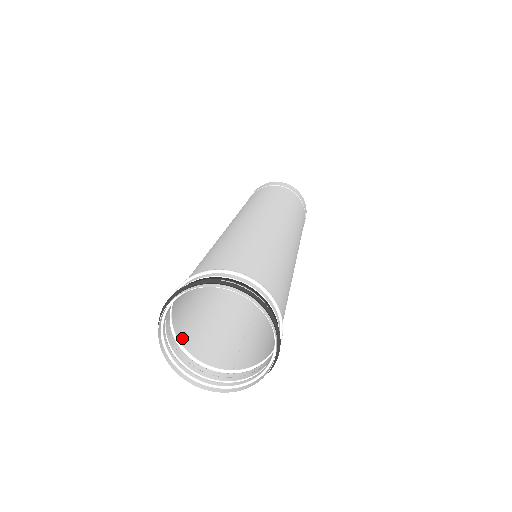
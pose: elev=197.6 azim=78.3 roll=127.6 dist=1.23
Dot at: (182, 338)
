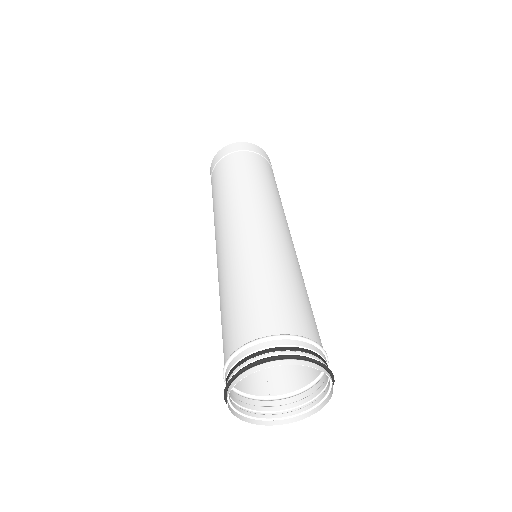
Dot at: occluded
